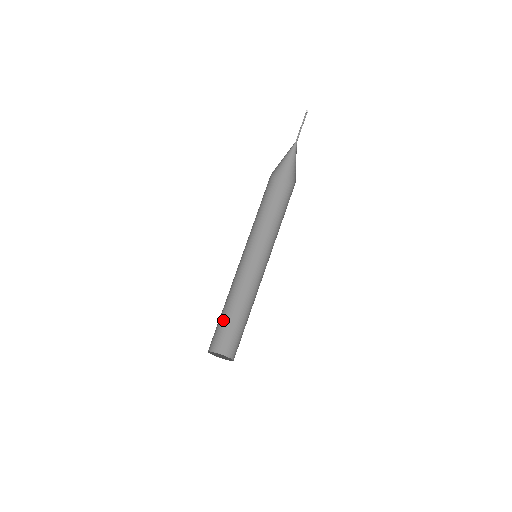
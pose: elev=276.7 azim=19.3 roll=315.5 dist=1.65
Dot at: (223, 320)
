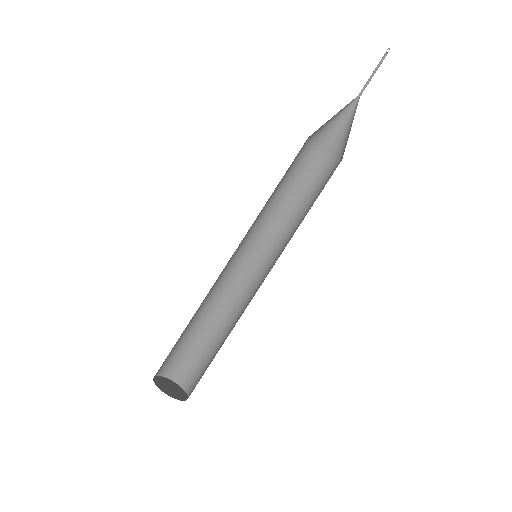
Dot at: (189, 336)
